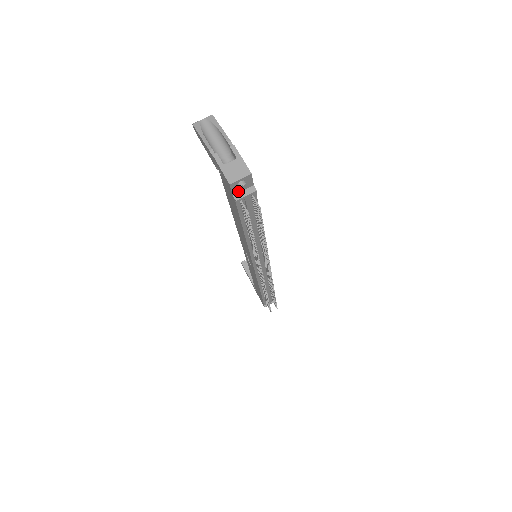
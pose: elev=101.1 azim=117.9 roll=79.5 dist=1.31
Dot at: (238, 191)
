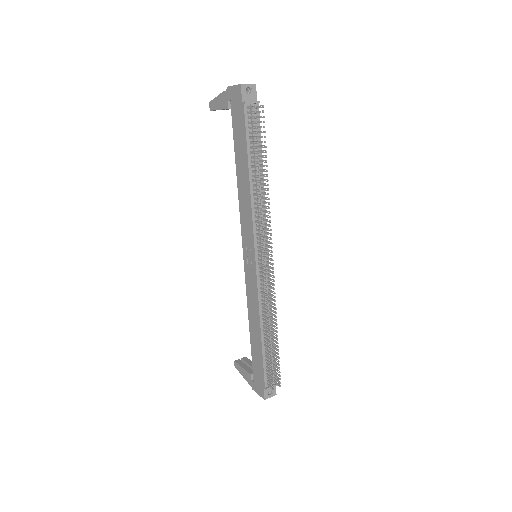
Dot at: (246, 99)
